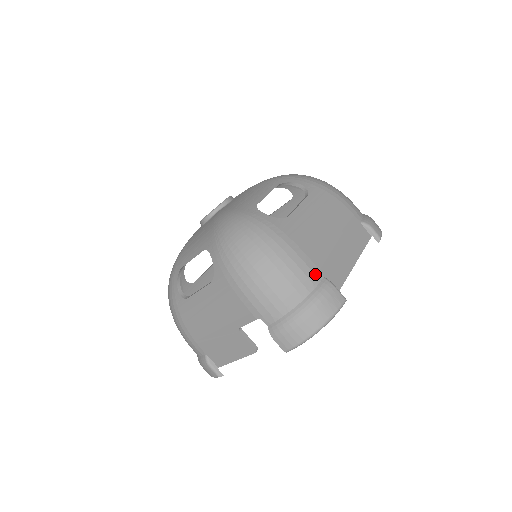
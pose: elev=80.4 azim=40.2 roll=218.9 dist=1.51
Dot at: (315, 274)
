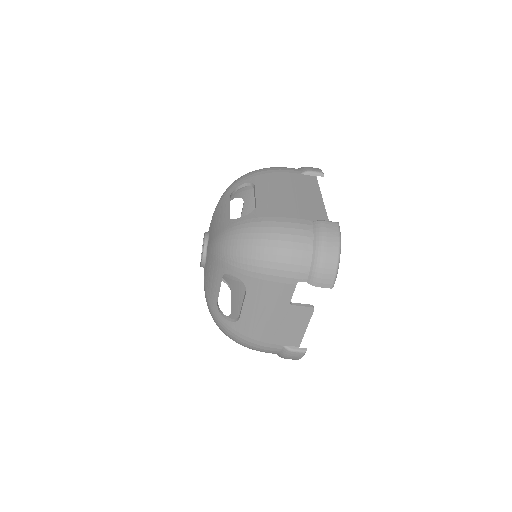
Dot at: (305, 224)
